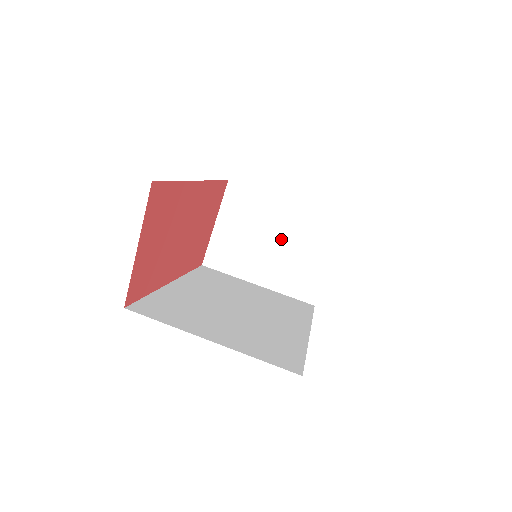
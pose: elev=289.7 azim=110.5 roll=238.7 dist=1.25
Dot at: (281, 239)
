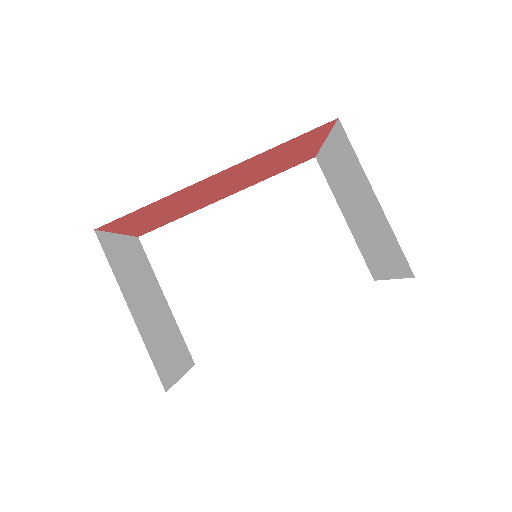
Dot at: (365, 216)
